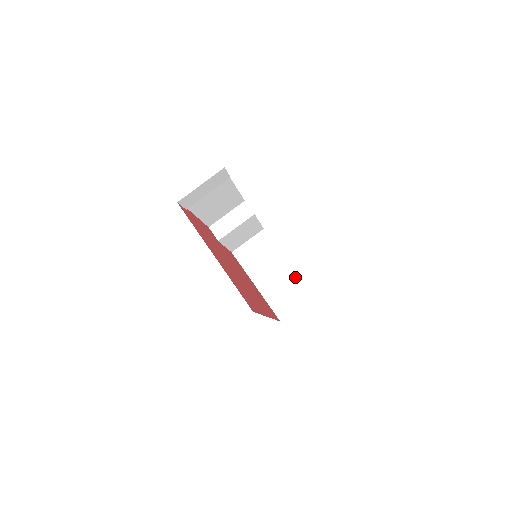
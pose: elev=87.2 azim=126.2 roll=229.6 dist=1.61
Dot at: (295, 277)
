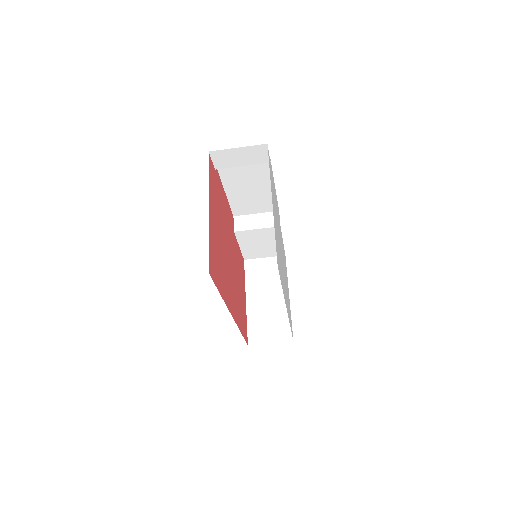
Dot at: (287, 313)
